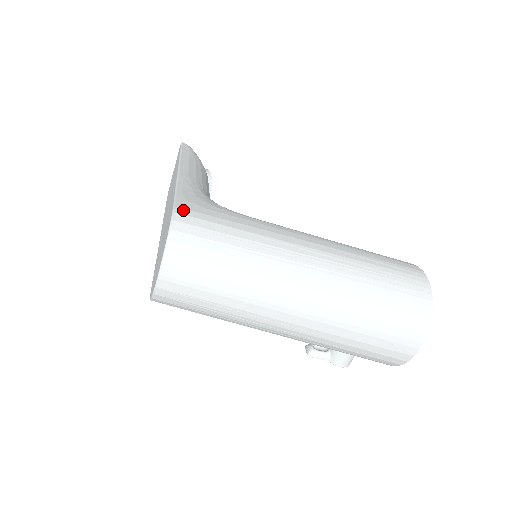
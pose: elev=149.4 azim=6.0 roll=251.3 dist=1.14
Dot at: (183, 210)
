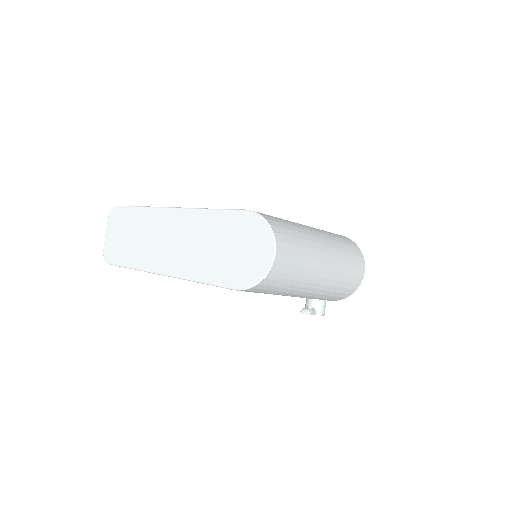
Dot at: occluded
